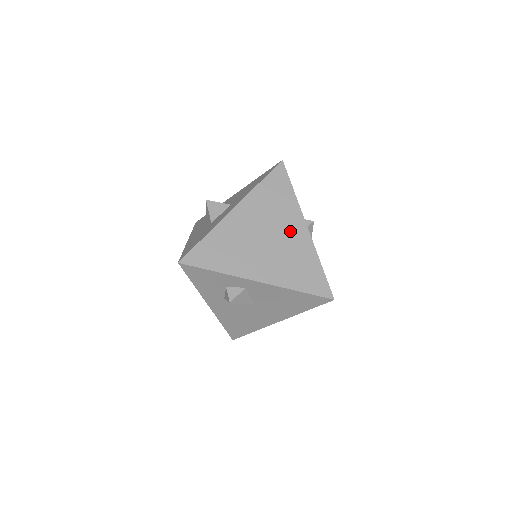
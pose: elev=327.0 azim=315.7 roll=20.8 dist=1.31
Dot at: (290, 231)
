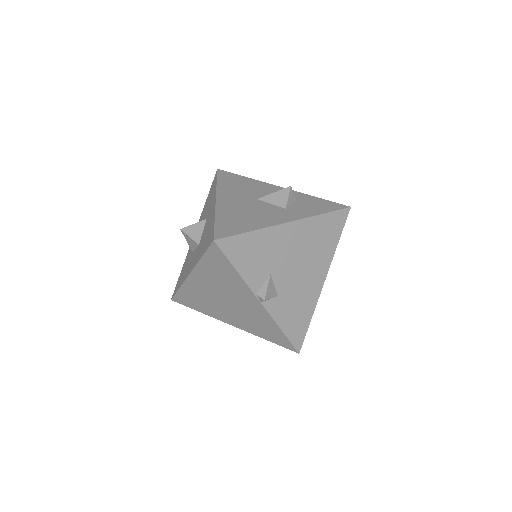
Dot at: (245, 301)
